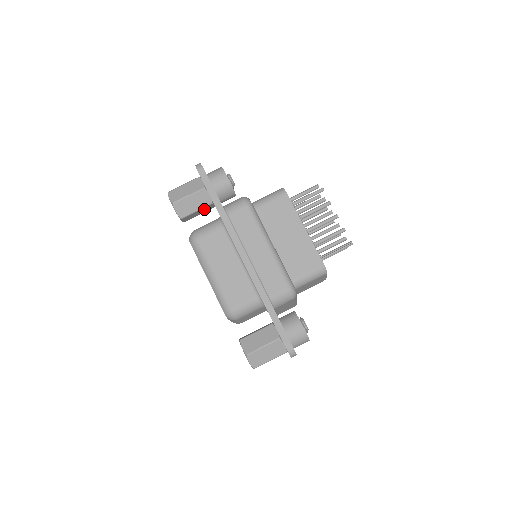
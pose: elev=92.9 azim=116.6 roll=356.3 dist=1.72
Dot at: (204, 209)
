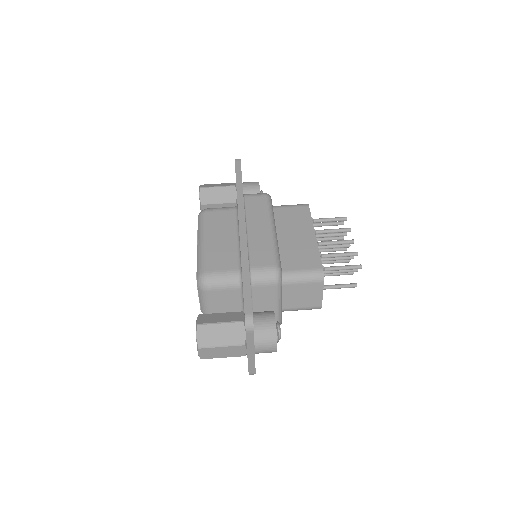
Dot at: occluded
